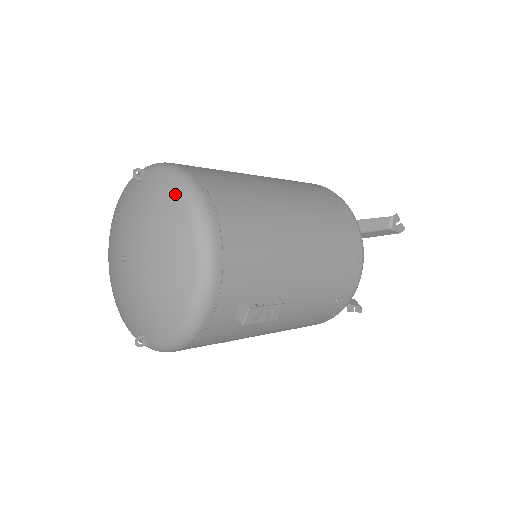
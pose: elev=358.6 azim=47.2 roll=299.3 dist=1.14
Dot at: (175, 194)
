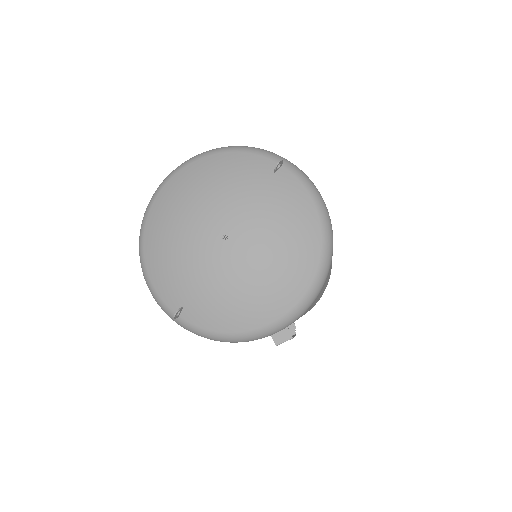
Dot at: (316, 223)
